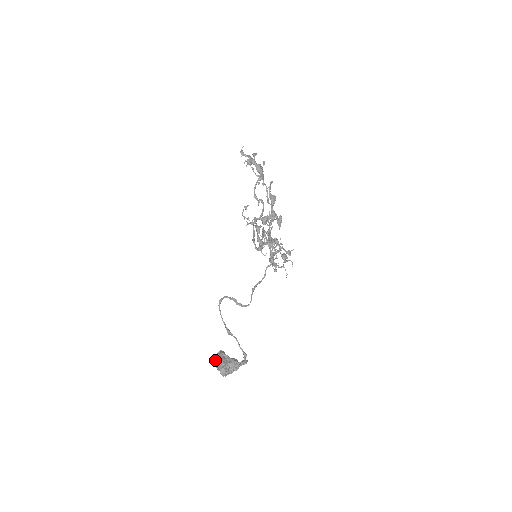
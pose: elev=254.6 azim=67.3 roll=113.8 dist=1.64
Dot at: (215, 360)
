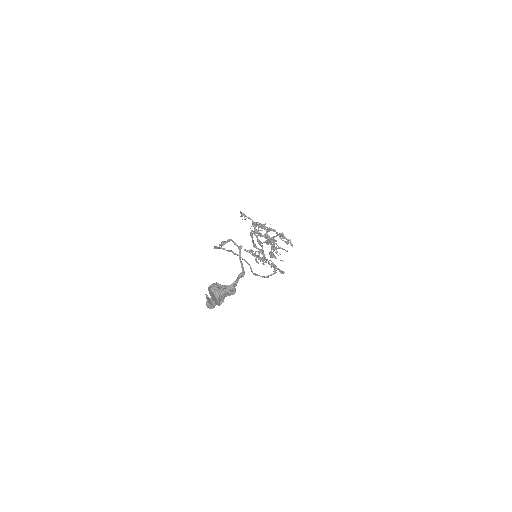
Dot at: (206, 298)
